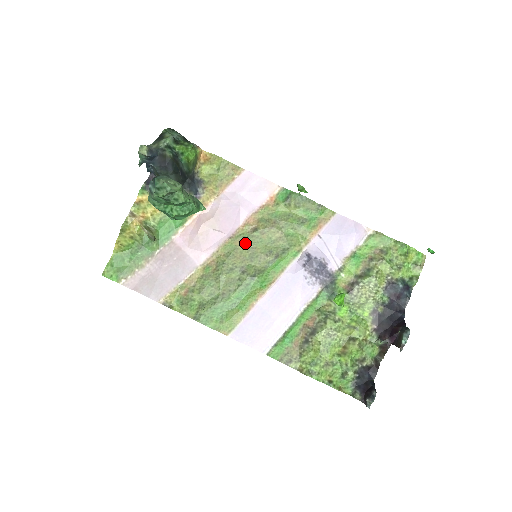
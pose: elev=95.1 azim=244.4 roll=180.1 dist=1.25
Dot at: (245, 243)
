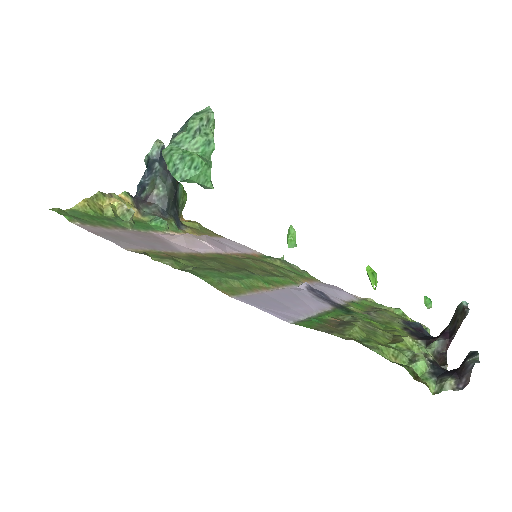
Dot at: (236, 260)
